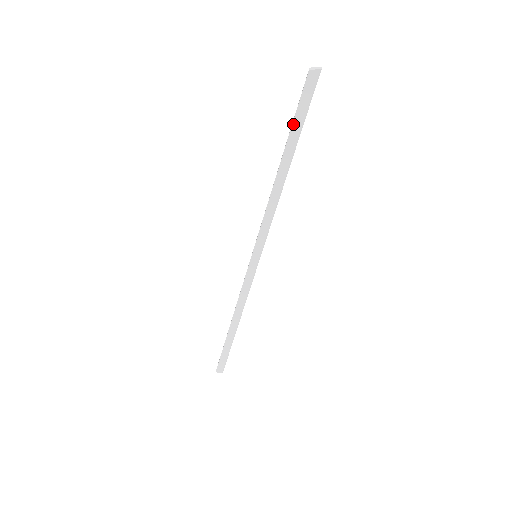
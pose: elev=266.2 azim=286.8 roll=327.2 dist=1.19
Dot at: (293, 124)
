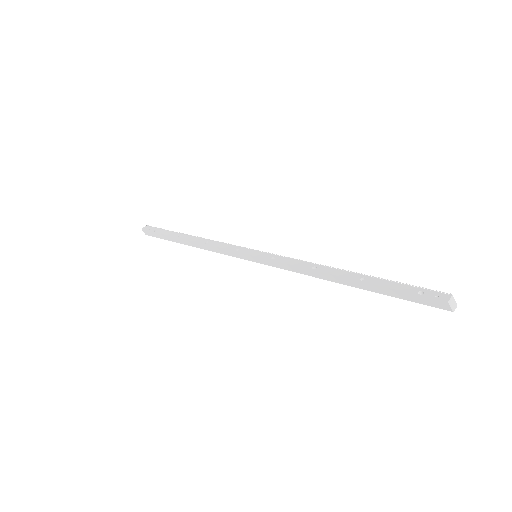
Dot at: (389, 289)
